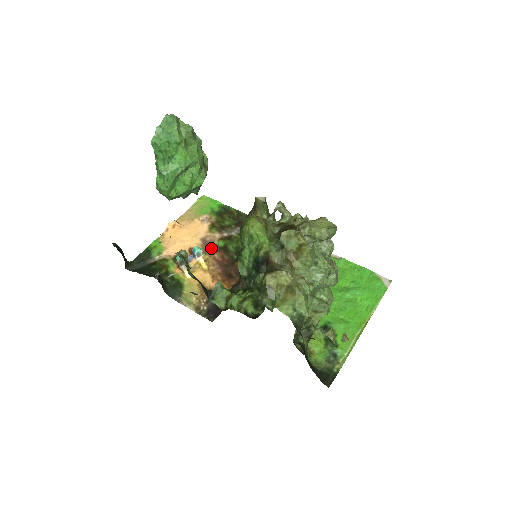
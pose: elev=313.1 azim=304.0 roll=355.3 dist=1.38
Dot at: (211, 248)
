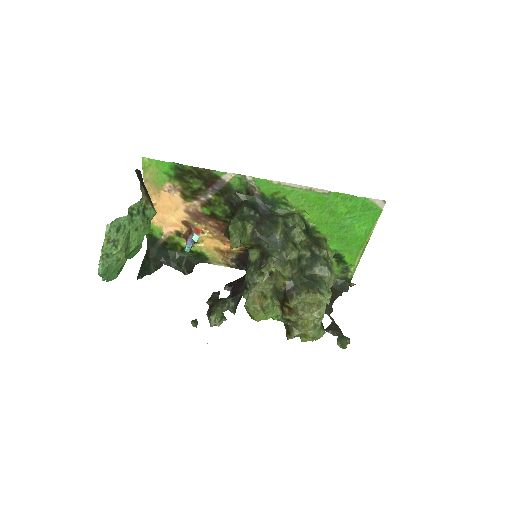
Dot at: (200, 217)
